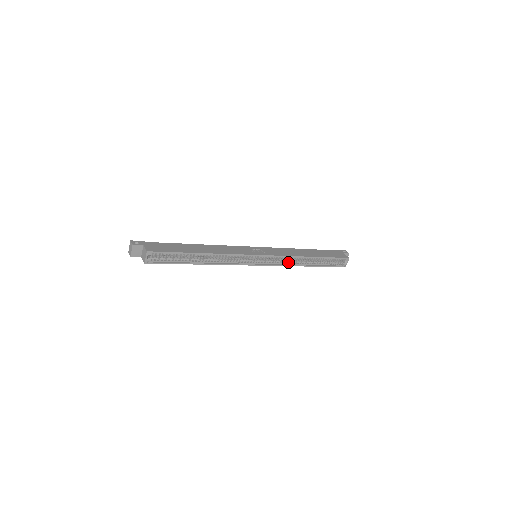
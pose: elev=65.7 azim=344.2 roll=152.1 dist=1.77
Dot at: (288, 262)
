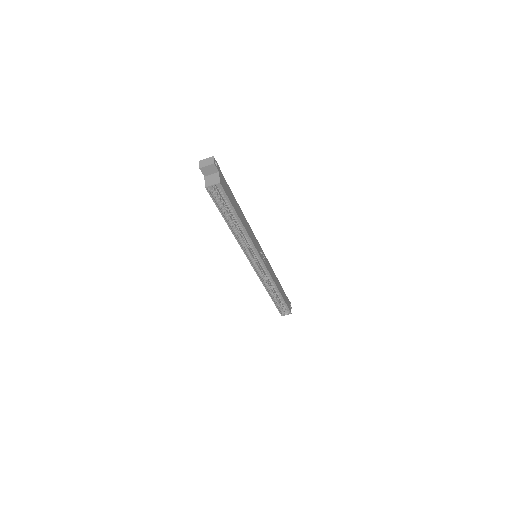
Dot at: (265, 281)
